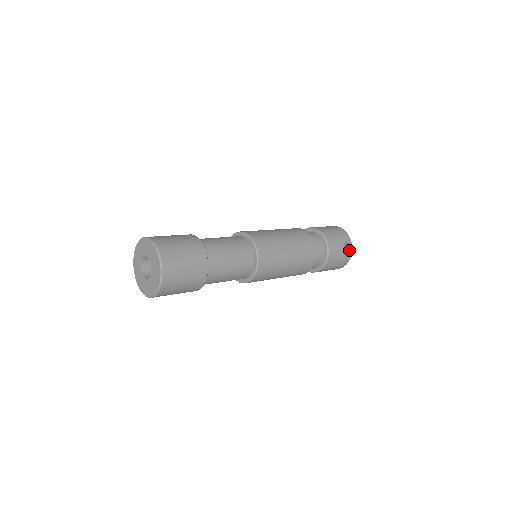
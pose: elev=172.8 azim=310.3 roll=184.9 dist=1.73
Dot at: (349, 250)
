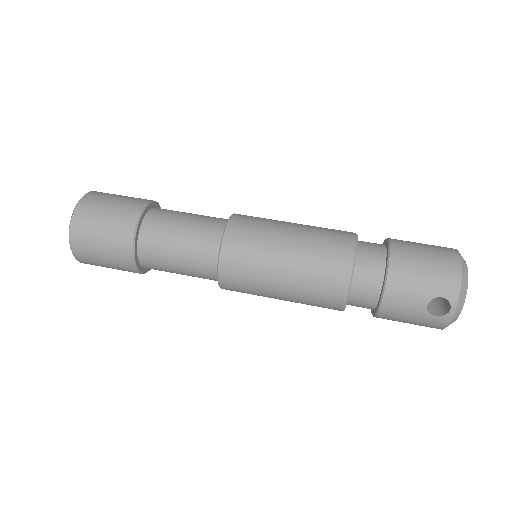
Dot at: (446, 311)
